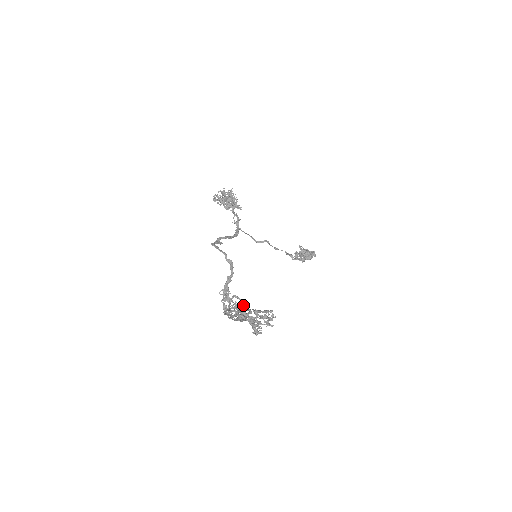
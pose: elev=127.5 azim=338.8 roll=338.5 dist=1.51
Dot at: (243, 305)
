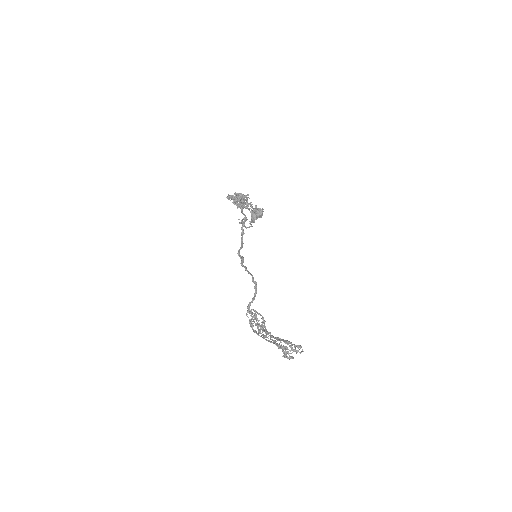
Dot at: (264, 321)
